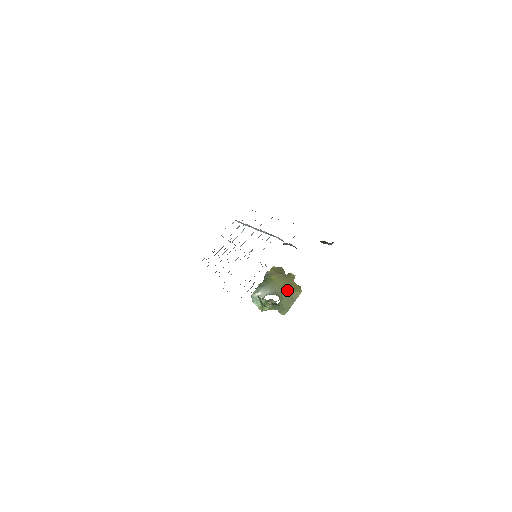
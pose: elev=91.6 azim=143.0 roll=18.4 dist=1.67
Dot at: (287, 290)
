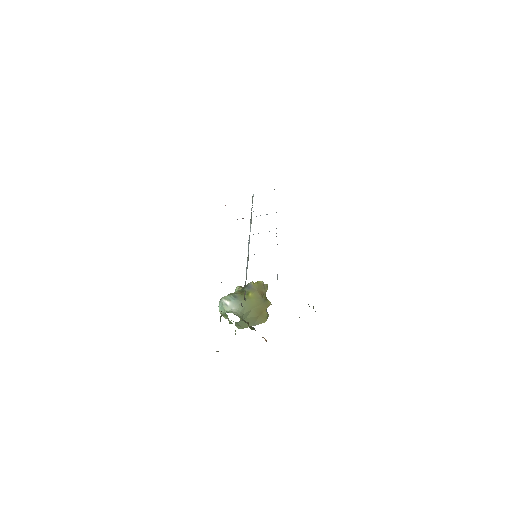
Dot at: (254, 314)
